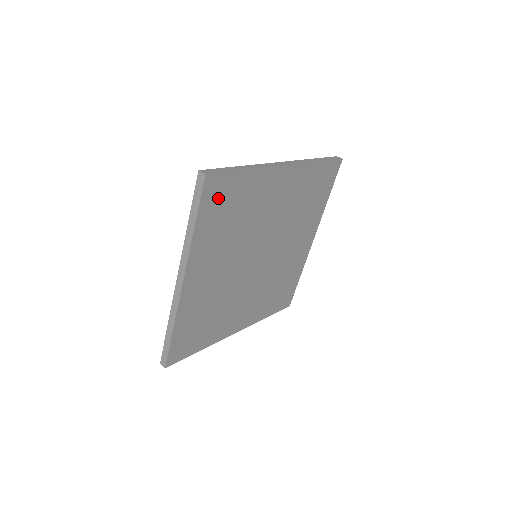
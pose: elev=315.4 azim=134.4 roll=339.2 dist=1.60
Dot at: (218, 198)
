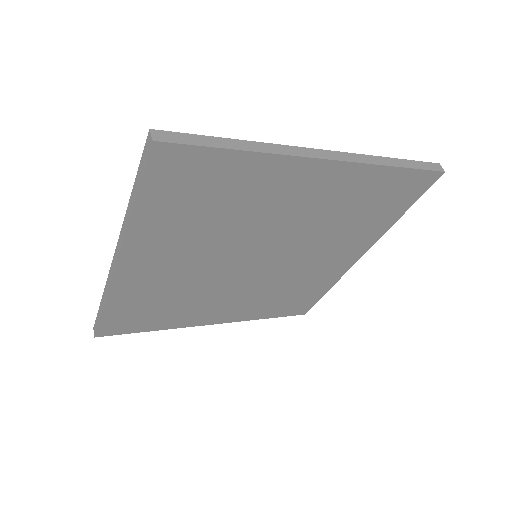
Dot at: (181, 178)
